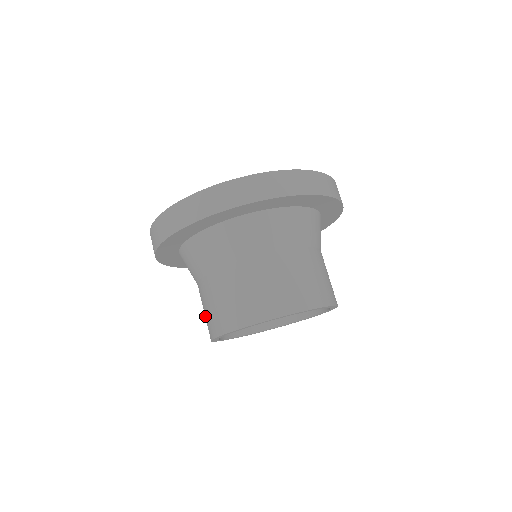
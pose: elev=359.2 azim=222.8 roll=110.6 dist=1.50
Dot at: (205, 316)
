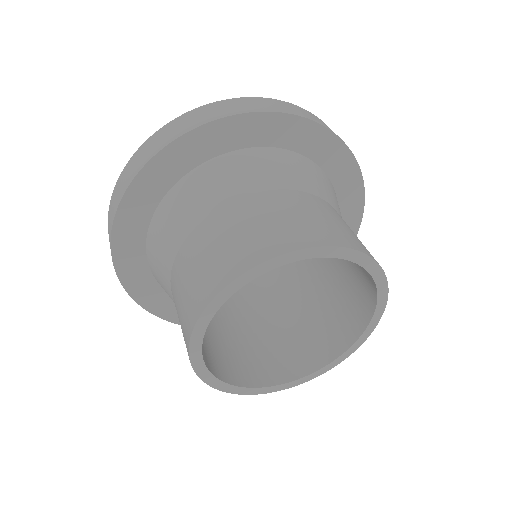
Dot at: occluded
